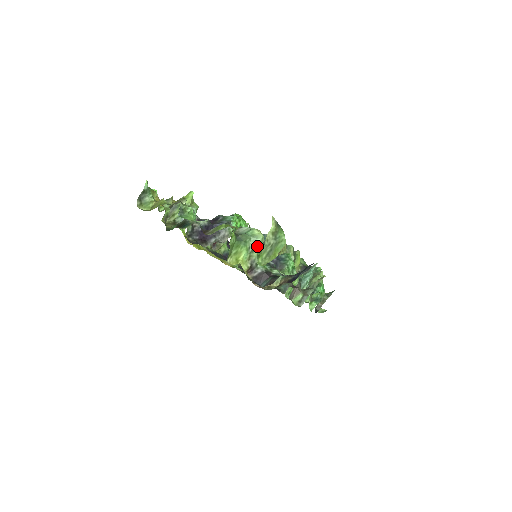
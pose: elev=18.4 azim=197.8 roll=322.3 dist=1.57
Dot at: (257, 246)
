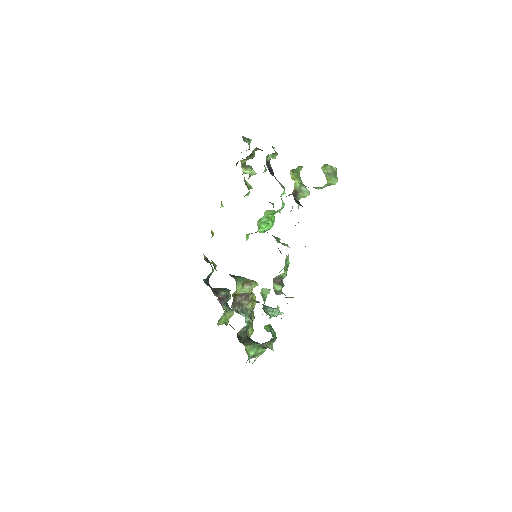
Dot at: (304, 193)
